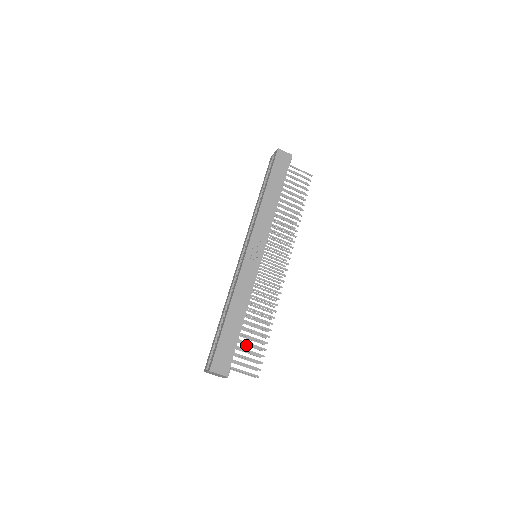
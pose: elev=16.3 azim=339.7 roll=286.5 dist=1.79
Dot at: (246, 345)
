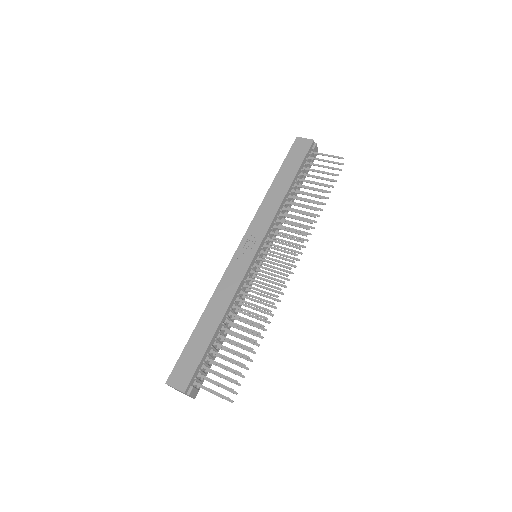
Dot at: (228, 360)
